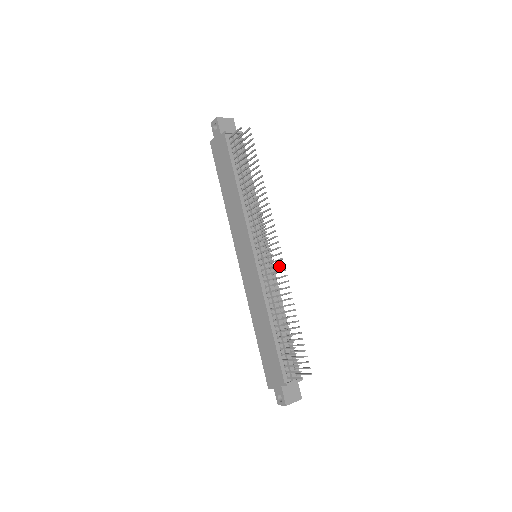
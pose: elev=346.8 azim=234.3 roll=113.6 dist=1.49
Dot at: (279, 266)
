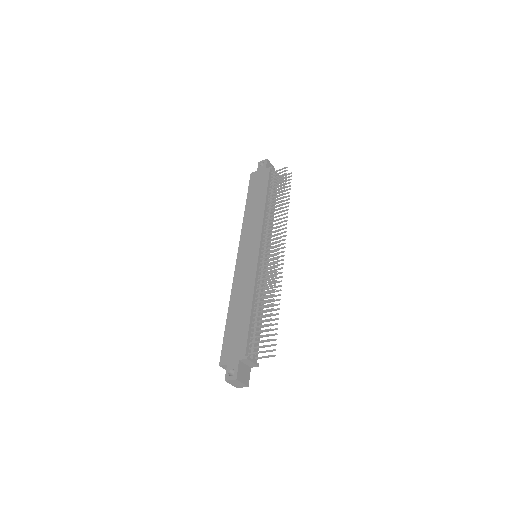
Dot at: (277, 265)
